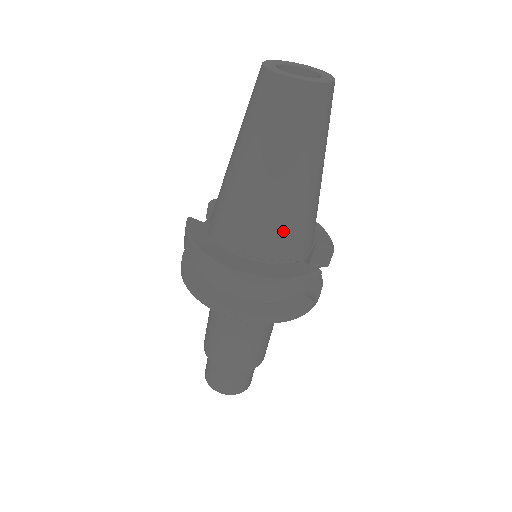
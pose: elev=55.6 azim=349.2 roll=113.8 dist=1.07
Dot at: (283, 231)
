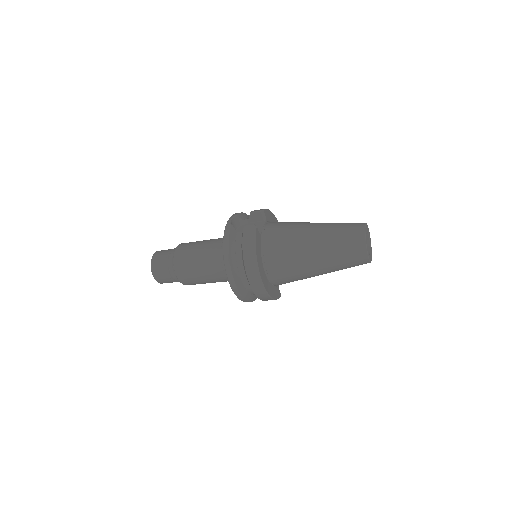
Dot at: (292, 281)
